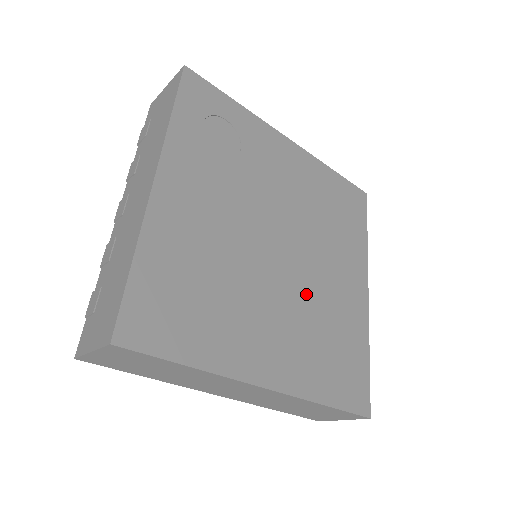
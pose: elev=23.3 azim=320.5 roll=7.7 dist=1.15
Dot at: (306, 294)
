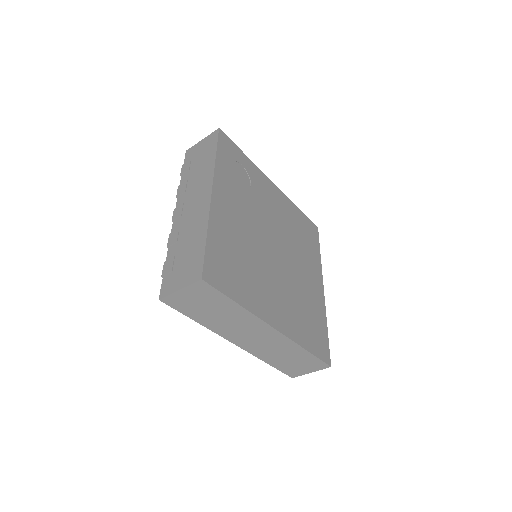
Dot at: (291, 281)
